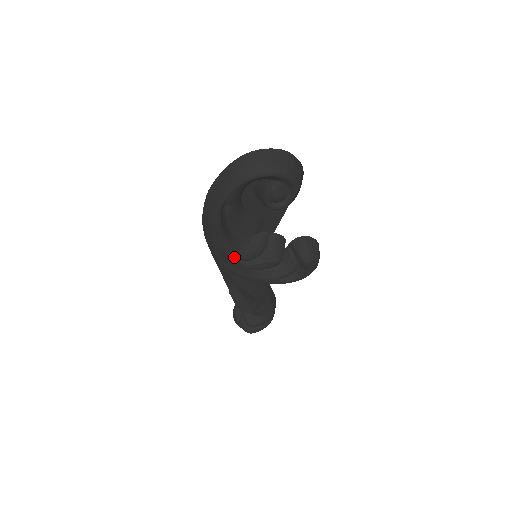
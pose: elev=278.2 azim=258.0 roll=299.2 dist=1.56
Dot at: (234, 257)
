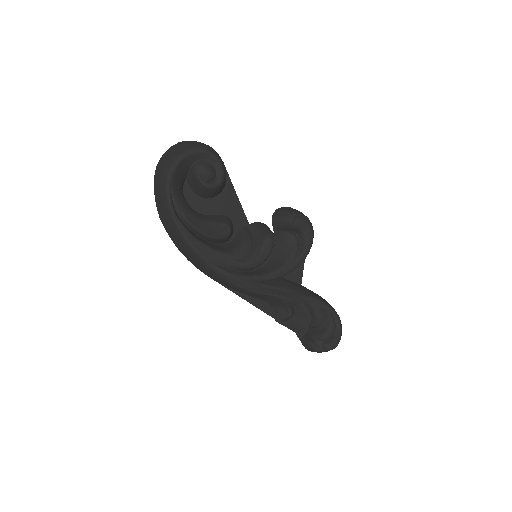
Dot at: (232, 260)
